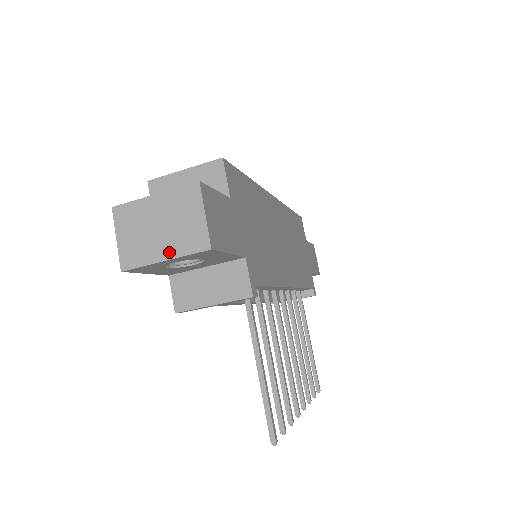
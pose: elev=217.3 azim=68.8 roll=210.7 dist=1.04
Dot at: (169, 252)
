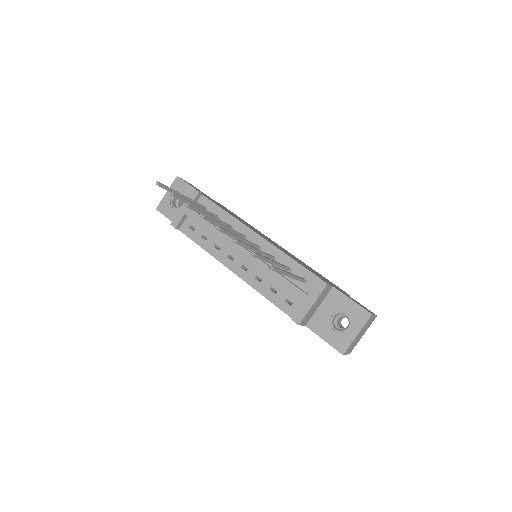
Dot at: occluded
